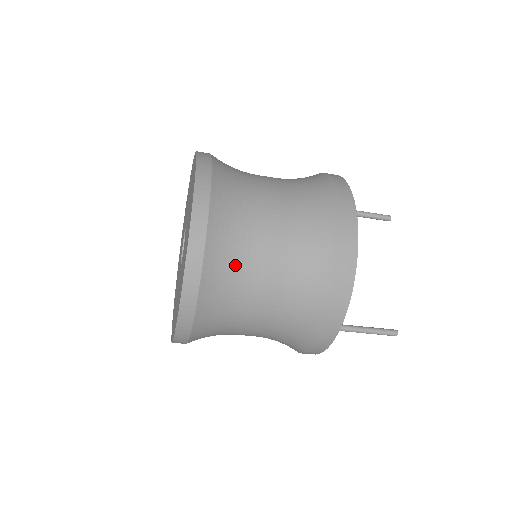
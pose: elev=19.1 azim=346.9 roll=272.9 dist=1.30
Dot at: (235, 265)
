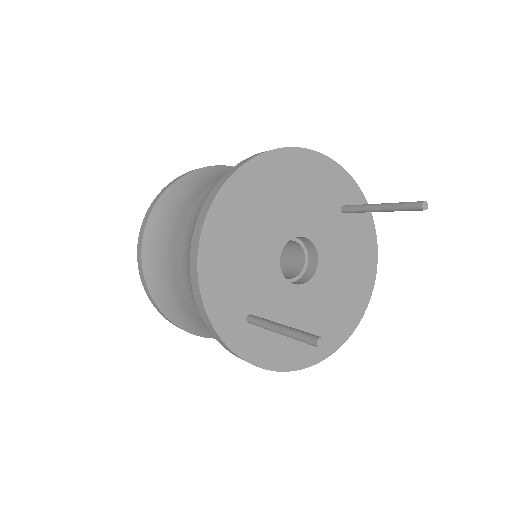
Dot at: (167, 225)
